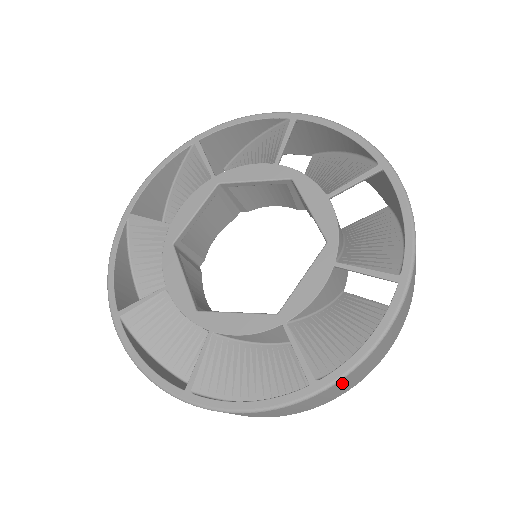
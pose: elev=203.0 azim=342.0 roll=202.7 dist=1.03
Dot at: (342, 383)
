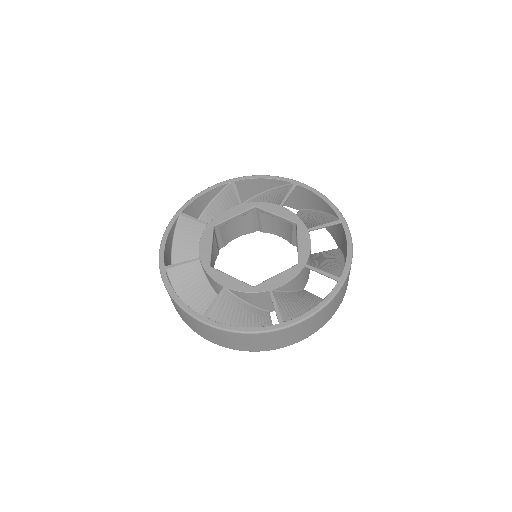
Dot at: (348, 277)
